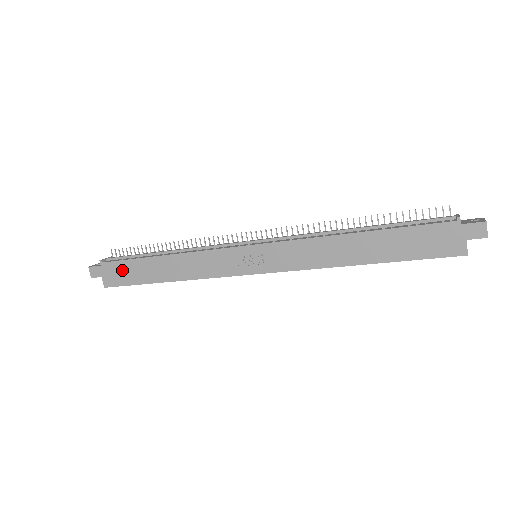
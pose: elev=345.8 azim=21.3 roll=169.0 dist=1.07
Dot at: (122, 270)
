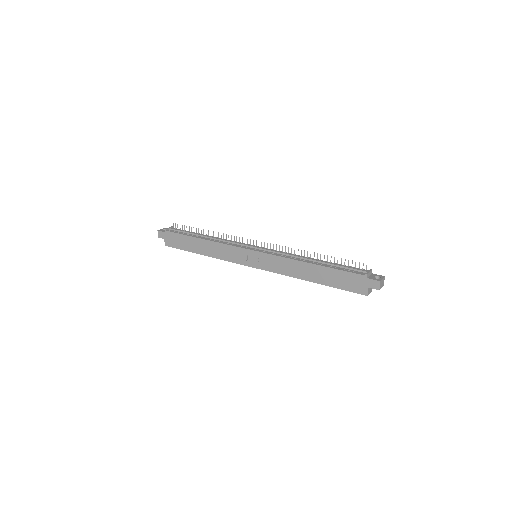
Dot at: (177, 239)
